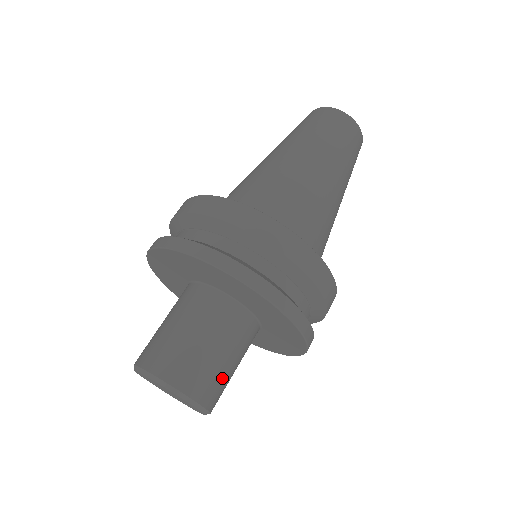
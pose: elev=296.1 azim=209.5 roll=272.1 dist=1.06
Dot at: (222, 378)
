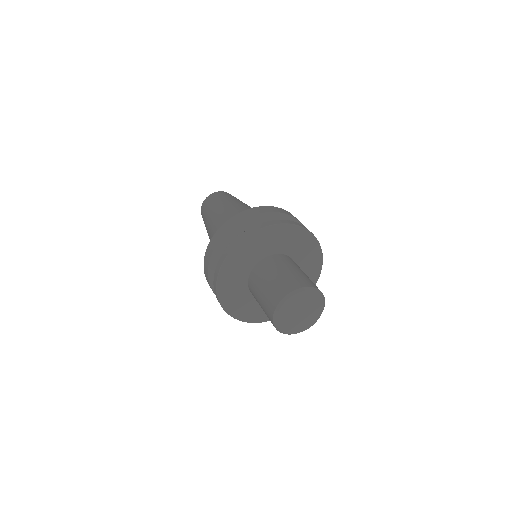
Dot at: occluded
